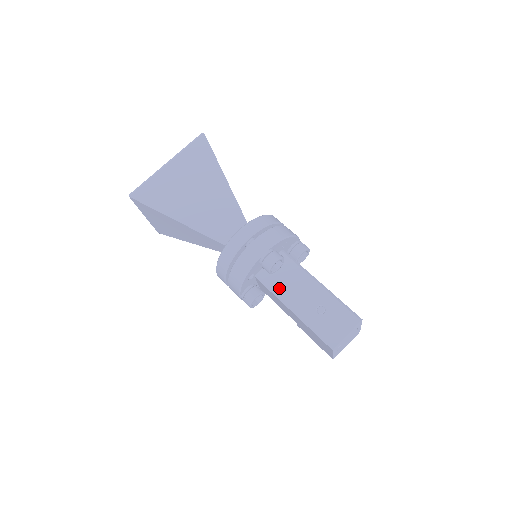
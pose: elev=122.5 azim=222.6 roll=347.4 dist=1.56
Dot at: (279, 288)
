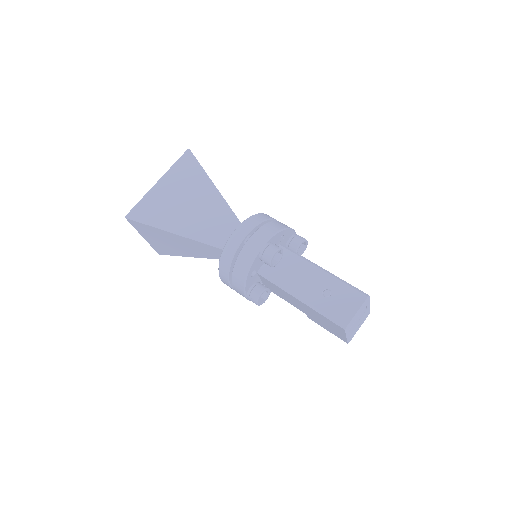
Dot at: (282, 280)
